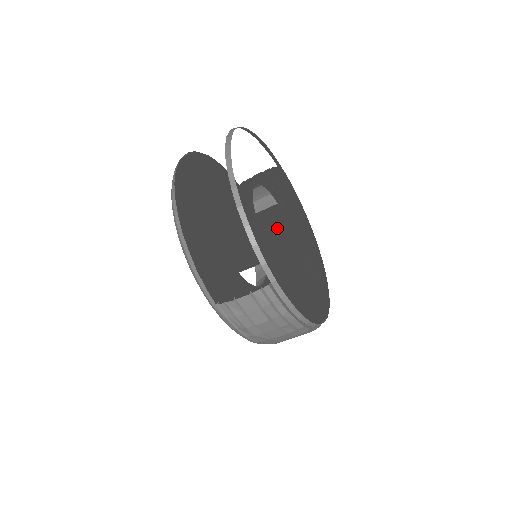
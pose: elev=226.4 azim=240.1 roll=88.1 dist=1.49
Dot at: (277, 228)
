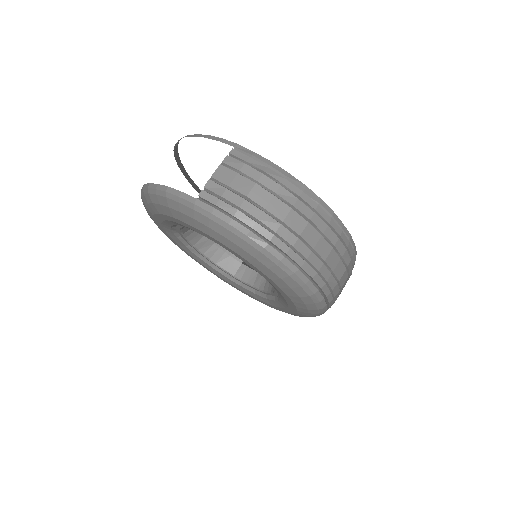
Dot at: occluded
